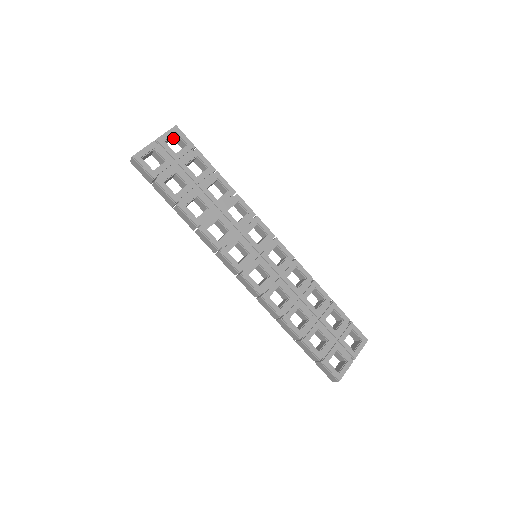
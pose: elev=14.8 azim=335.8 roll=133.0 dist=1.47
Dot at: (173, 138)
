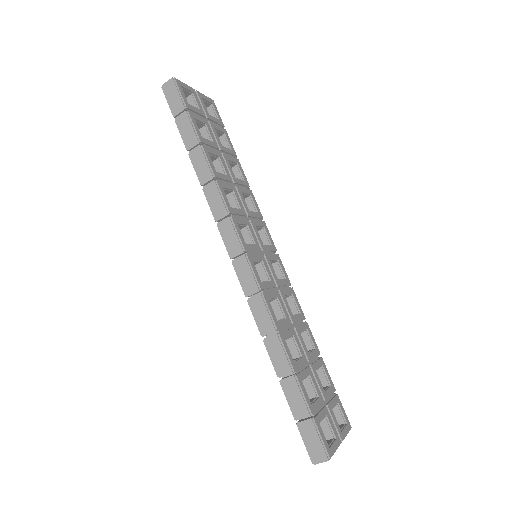
Dot at: occluded
